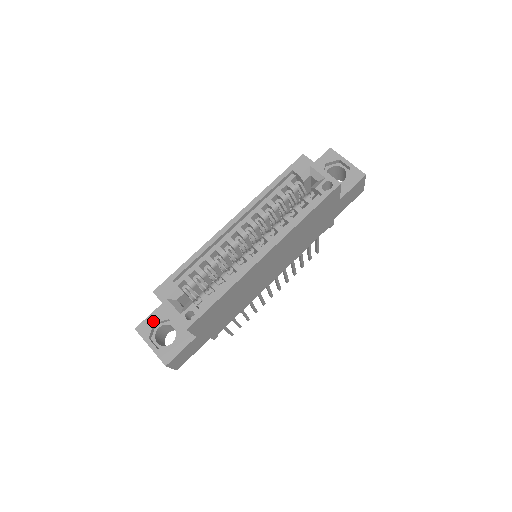
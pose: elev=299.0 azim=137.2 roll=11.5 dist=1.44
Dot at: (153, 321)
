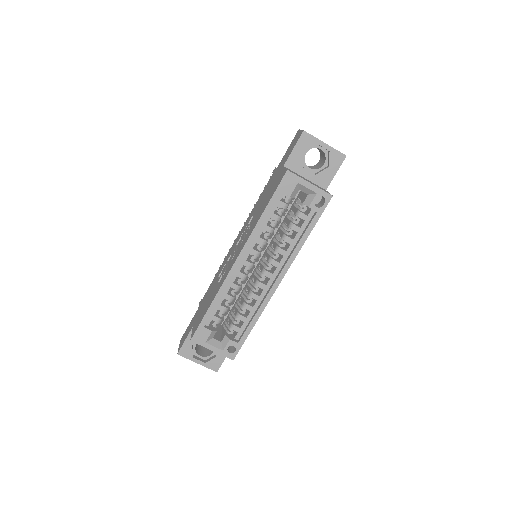
Dot at: (190, 344)
